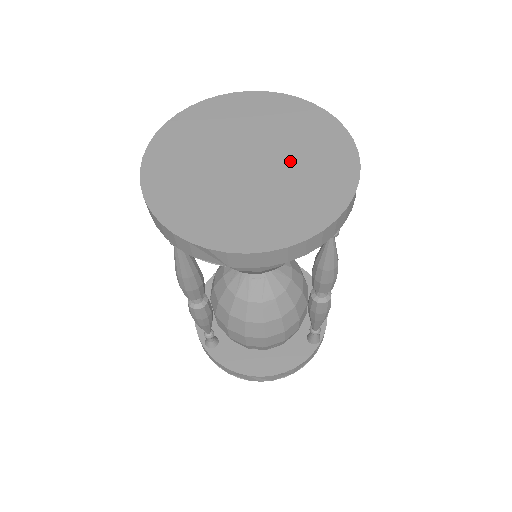
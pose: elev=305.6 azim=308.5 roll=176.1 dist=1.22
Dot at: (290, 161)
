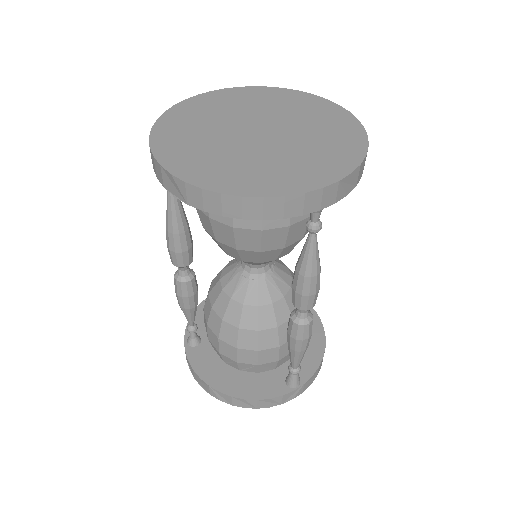
Dot at: (296, 142)
